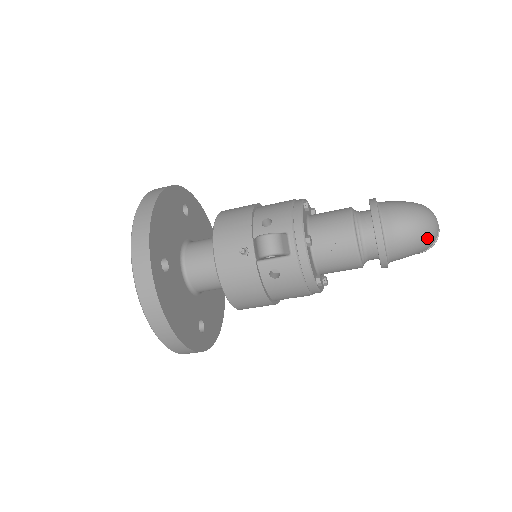
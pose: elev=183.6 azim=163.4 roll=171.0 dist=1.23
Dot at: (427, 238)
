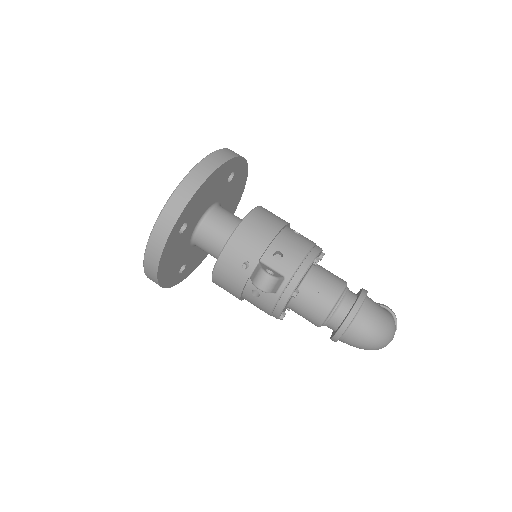
Dot at: (374, 349)
